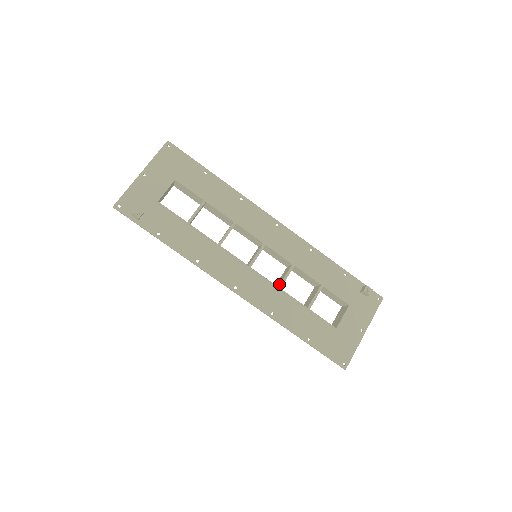
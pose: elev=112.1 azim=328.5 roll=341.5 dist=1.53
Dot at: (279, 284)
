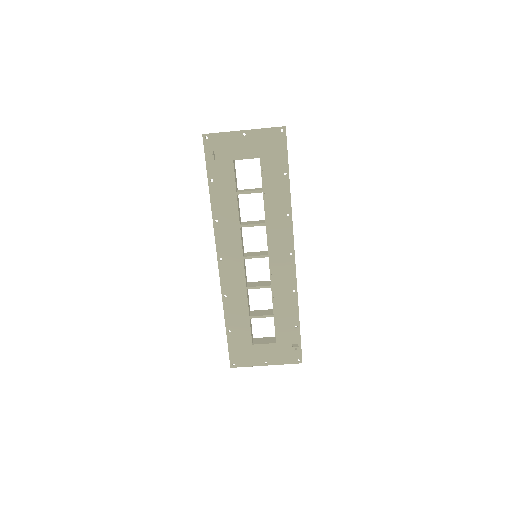
Dot at: (249, 286)
